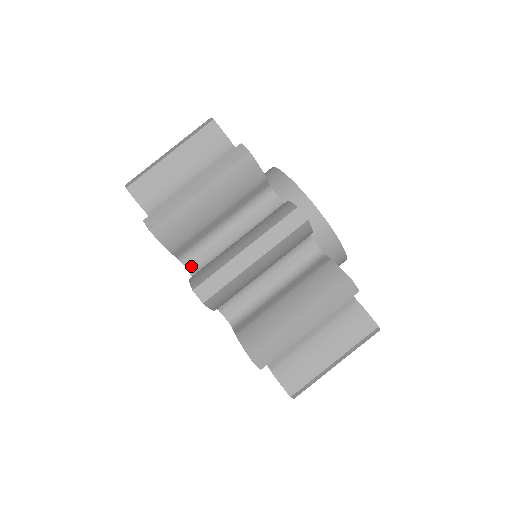
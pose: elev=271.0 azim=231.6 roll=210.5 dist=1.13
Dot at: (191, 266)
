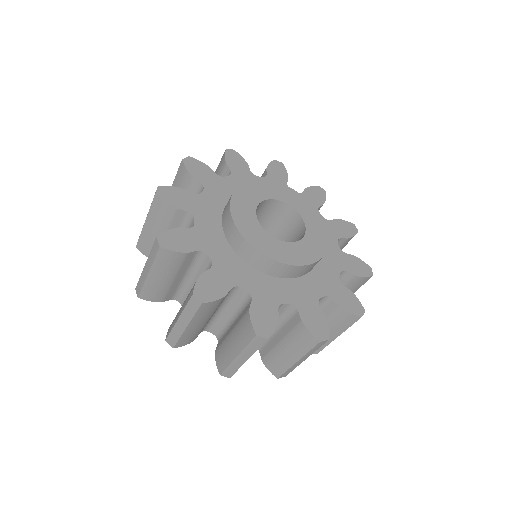
Dot at: (212, 331)
